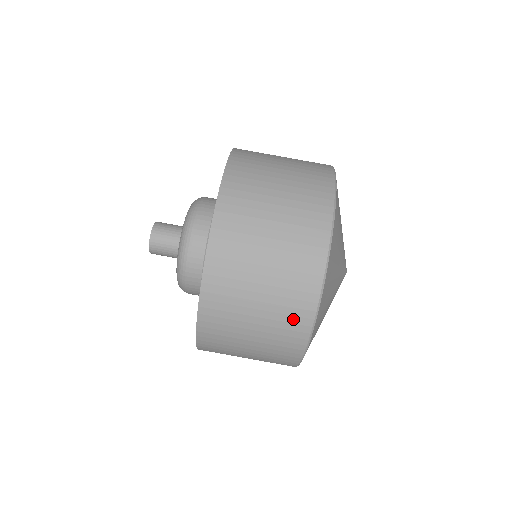
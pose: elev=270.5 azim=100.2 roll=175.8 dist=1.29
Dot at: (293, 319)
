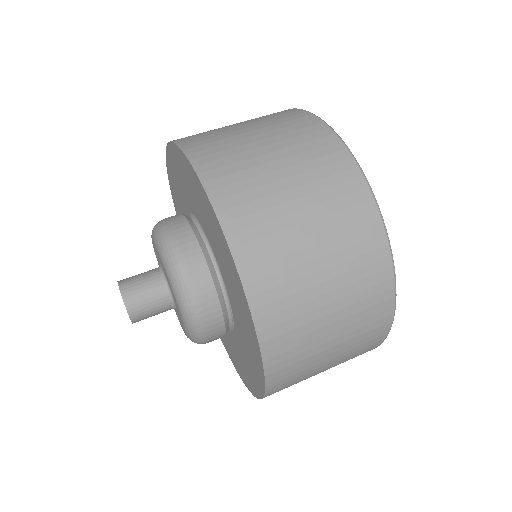
Dot at: (369, 339)
